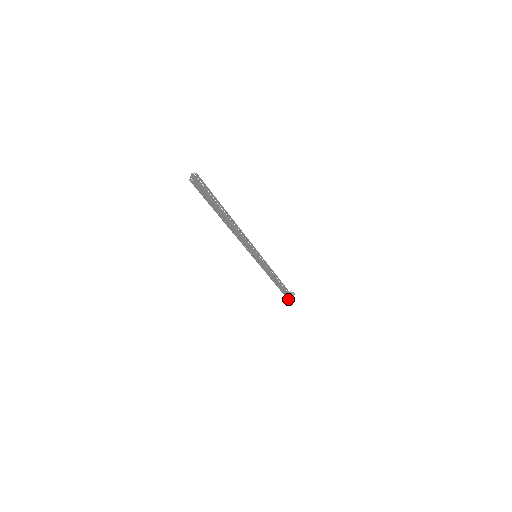
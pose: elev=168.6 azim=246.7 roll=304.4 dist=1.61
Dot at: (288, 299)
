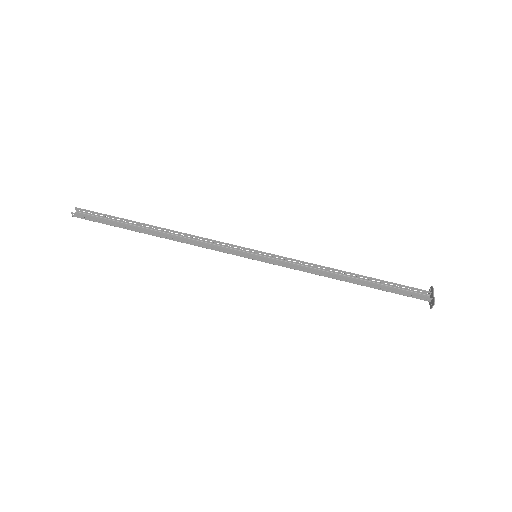
Dot at: (423, 299)
